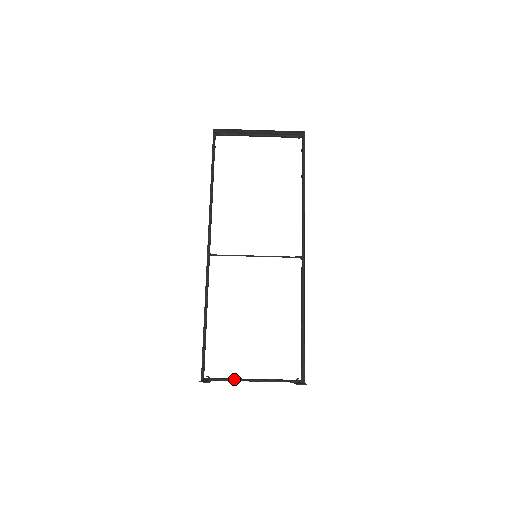
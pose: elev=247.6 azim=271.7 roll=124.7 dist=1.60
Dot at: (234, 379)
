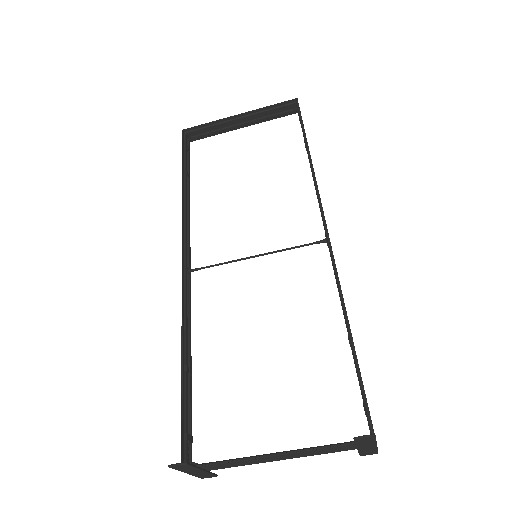
Dot at: (241, 458)
